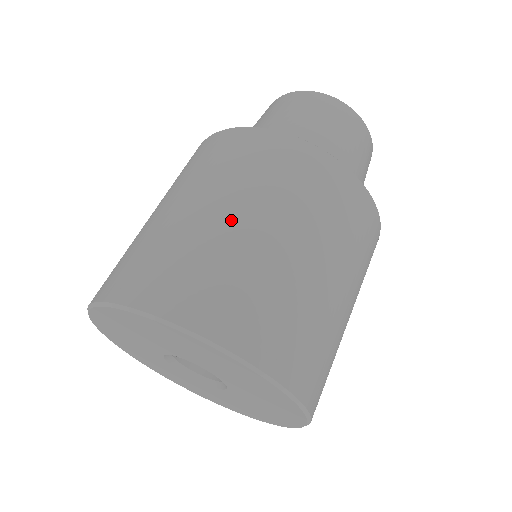
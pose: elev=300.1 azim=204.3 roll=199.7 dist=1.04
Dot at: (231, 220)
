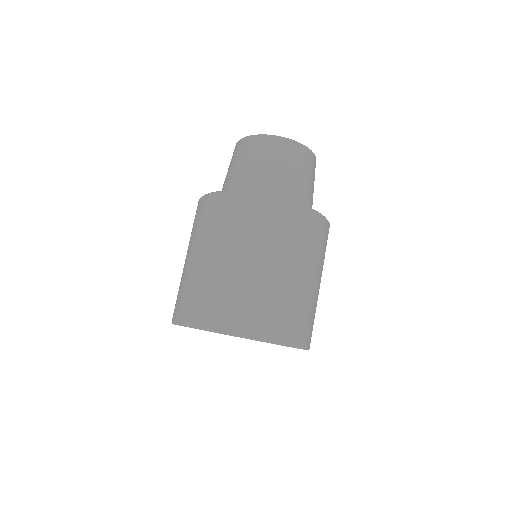
Dot at: (226, 263)
